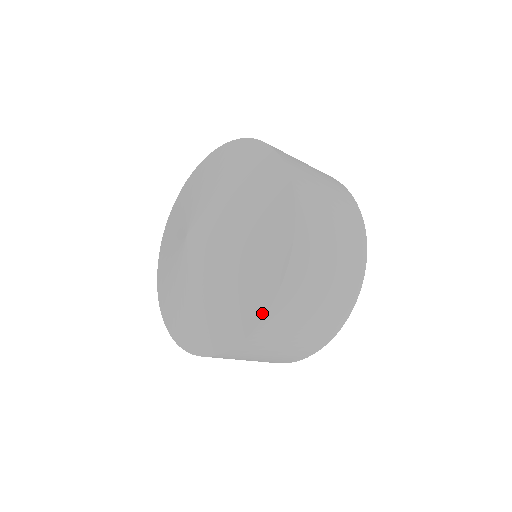
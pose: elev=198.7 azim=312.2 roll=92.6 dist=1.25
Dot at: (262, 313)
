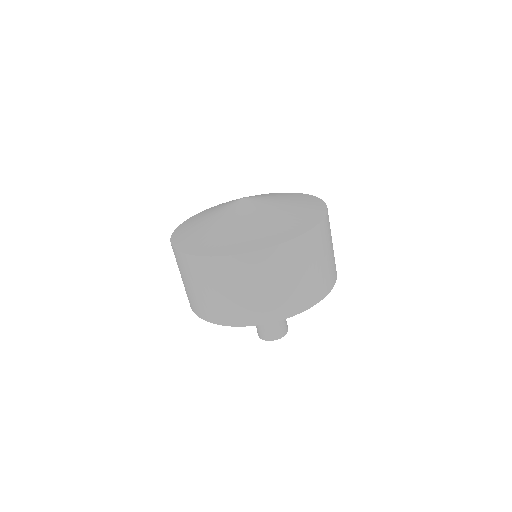
Dot at: (267, 246)
